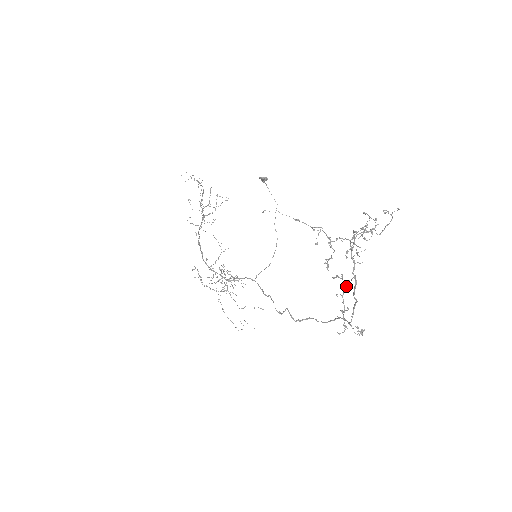
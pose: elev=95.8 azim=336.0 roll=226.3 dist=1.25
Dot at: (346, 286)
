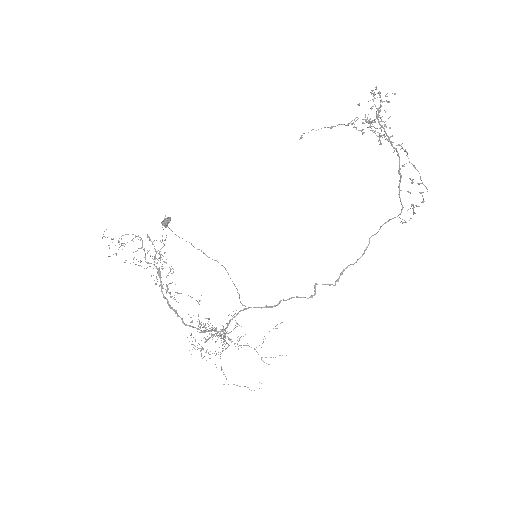
Dot at: (406, 151)
